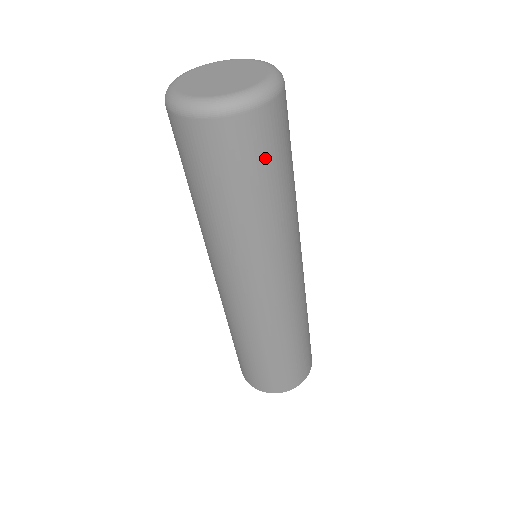
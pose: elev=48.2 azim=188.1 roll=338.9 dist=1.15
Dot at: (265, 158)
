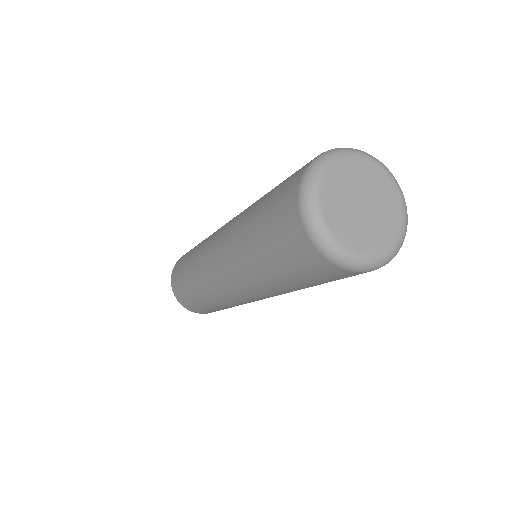
Dot at: (315, 278)
